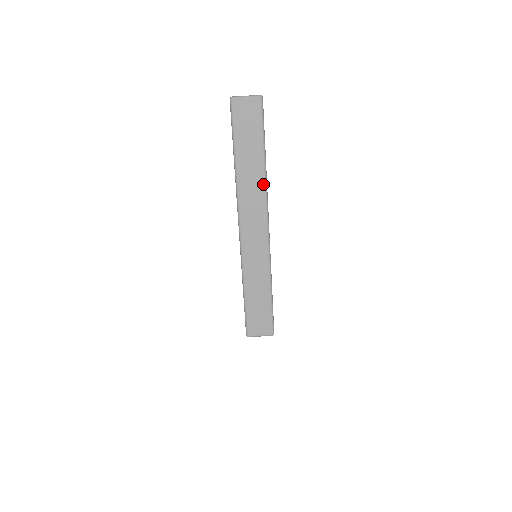
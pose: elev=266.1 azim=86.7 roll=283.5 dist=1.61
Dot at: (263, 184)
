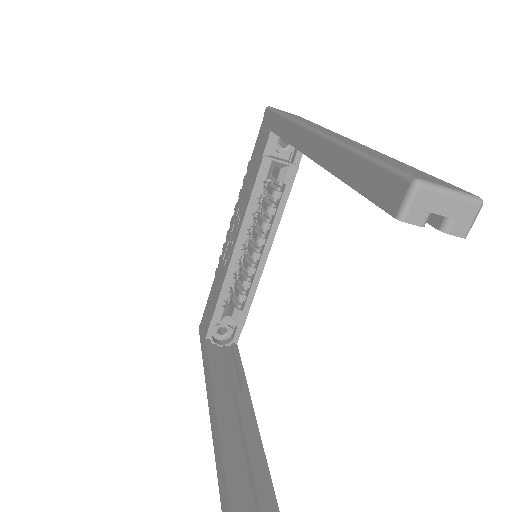
Dot at: occluded
